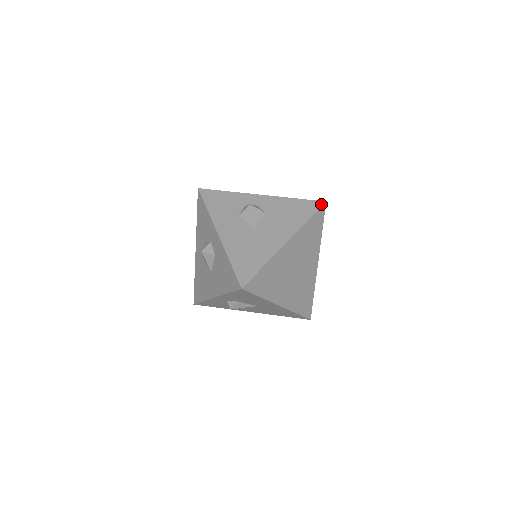
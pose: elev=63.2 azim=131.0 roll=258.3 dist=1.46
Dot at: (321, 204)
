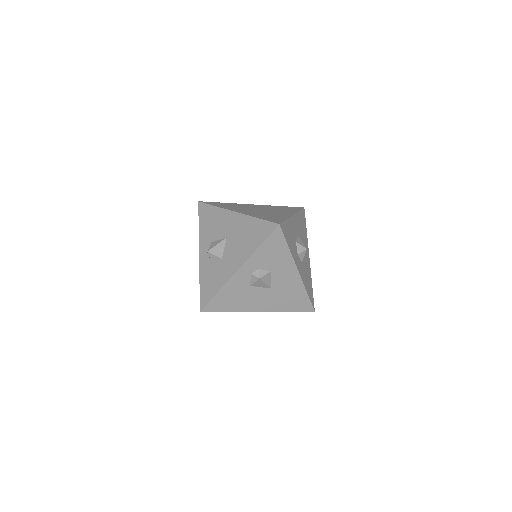
Dot at: occluded
